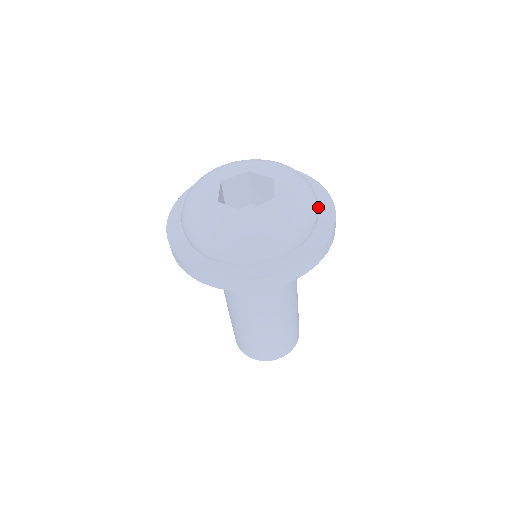
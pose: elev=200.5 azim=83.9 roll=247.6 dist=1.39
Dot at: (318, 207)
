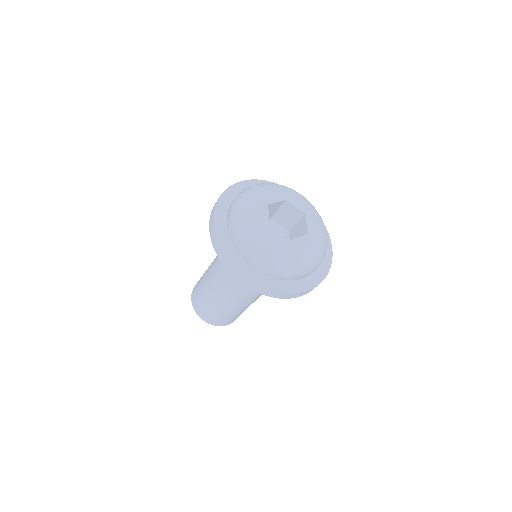
Dot at: occluded
